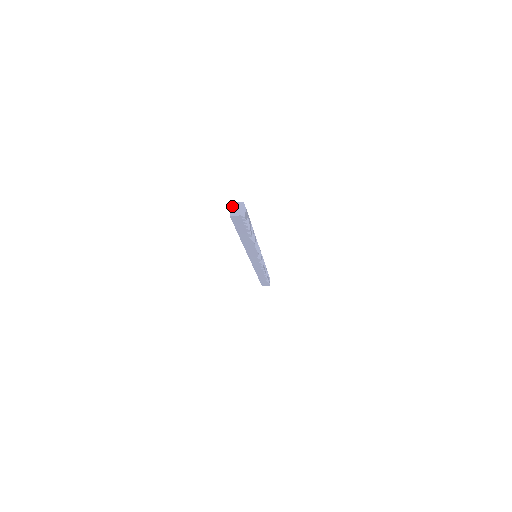
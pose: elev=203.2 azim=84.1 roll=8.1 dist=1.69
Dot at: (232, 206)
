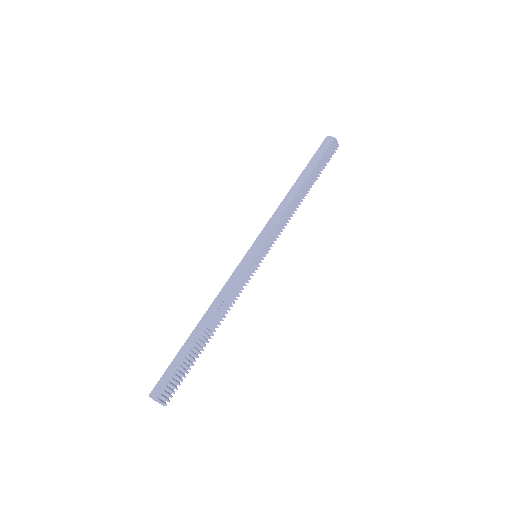
Dot at: occluded
